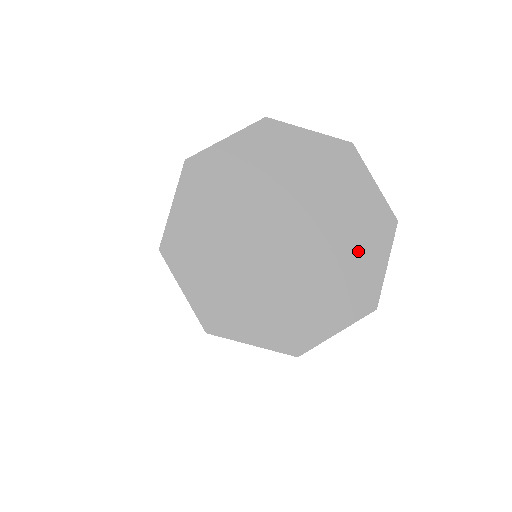
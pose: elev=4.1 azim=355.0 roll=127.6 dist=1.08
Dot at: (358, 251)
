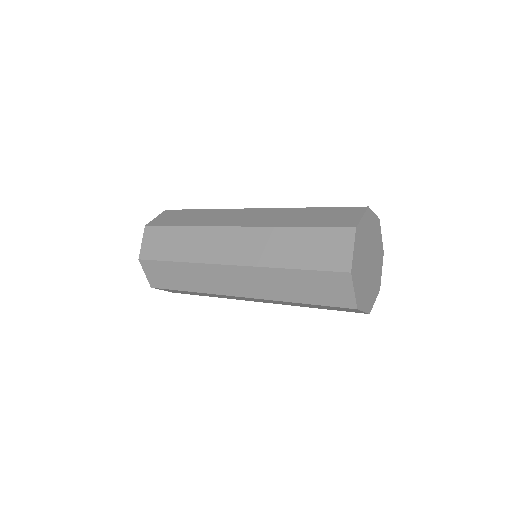
Dot at: (374, 289)
